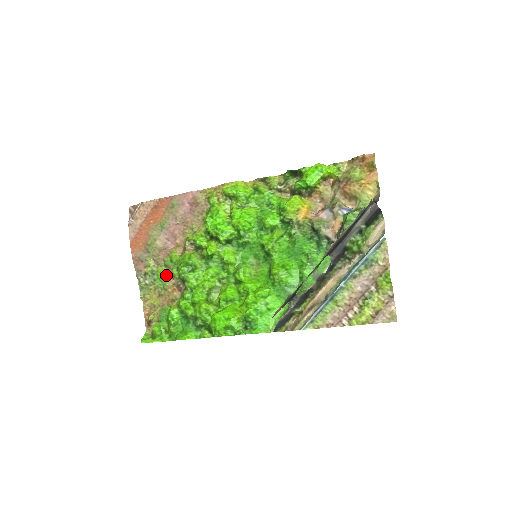
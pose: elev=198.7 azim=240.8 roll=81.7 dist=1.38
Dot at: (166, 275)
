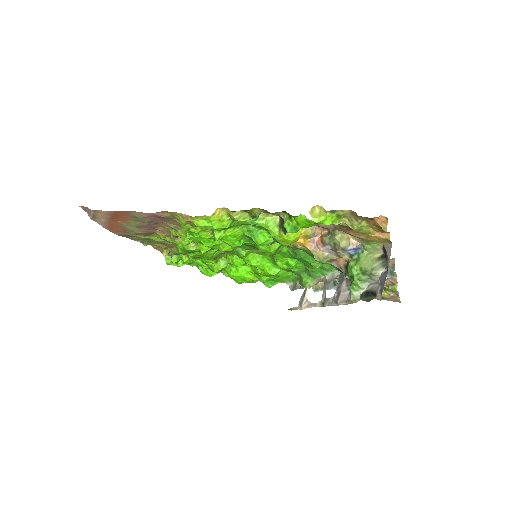
Dot at: (162, 241)
